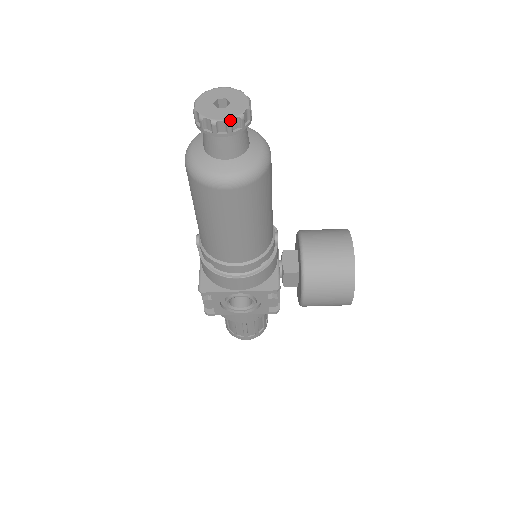
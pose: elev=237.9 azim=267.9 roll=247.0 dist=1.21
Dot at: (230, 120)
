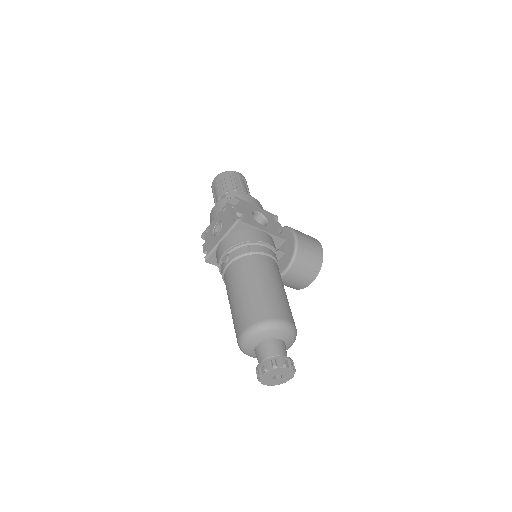
Dot at: occluded
